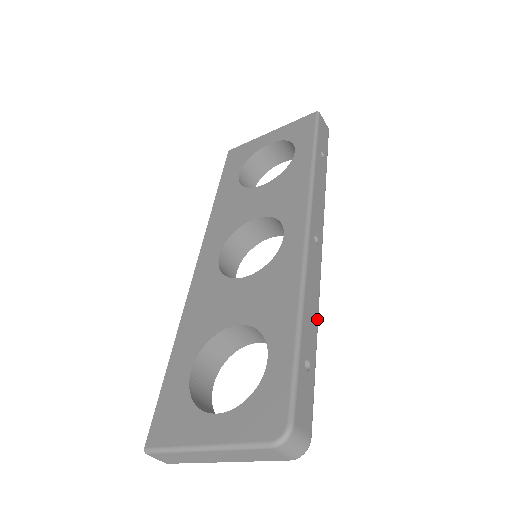
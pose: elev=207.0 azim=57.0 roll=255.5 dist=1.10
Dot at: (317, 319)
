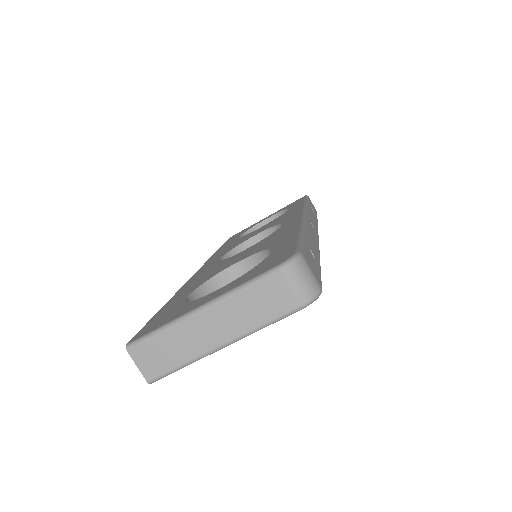
Dot at: (319, 253)
